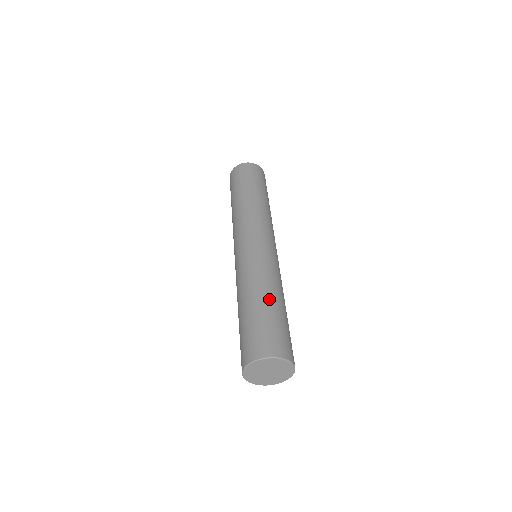
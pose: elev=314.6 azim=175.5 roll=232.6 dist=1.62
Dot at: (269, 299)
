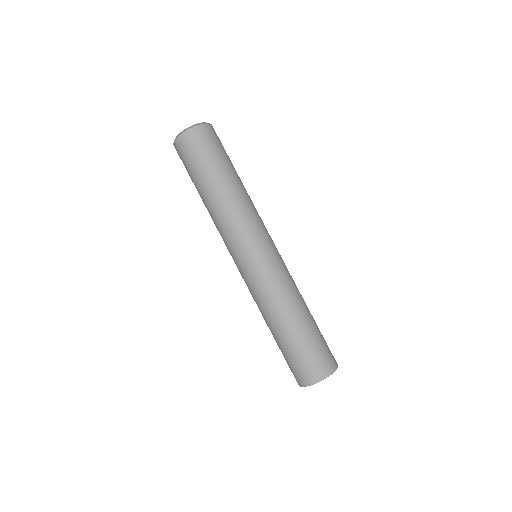
Dot at: (307, 316)
